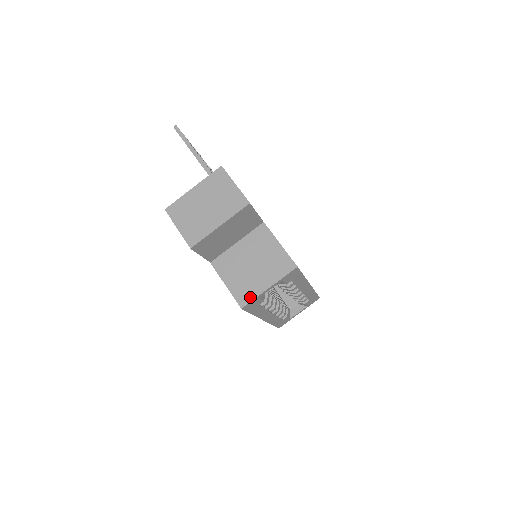
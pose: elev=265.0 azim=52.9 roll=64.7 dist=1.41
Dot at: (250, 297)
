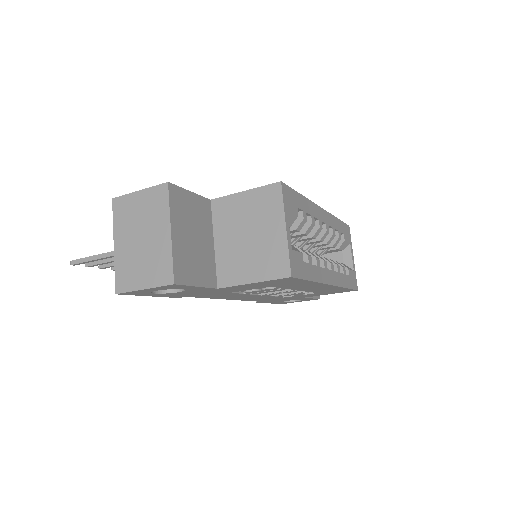
Dot at: (284, 258)
